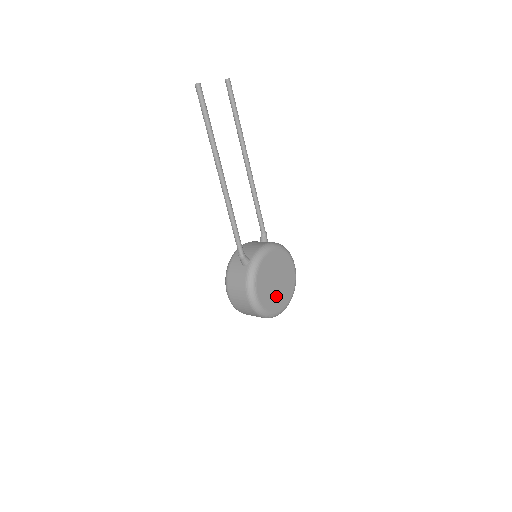
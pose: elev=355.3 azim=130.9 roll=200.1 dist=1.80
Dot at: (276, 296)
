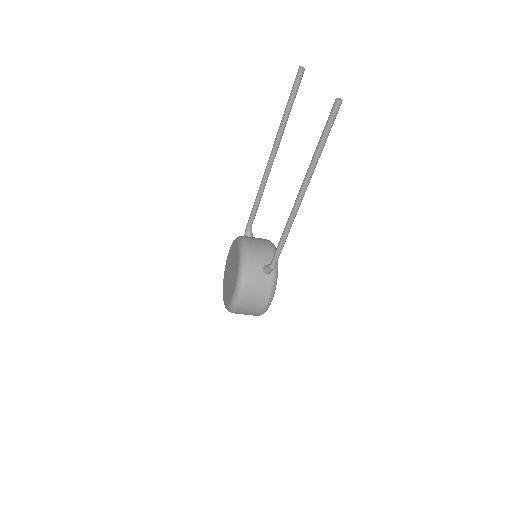
Dot at: occluded
